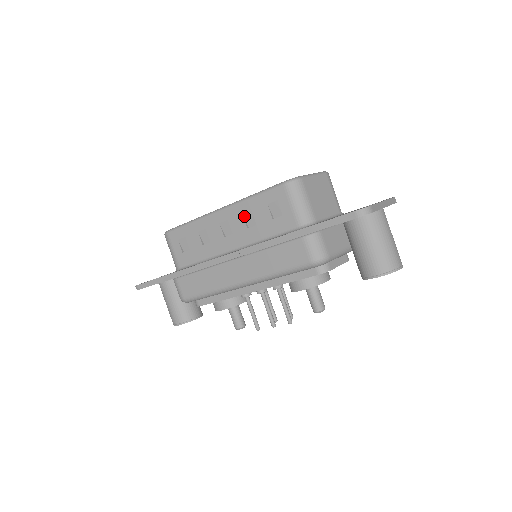
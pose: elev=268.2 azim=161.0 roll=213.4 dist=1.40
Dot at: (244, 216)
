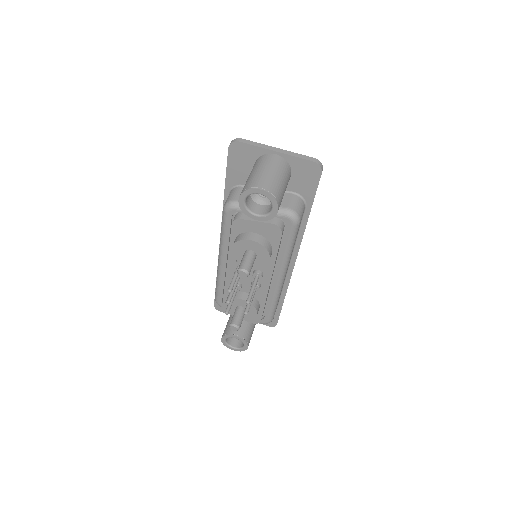
Dot at: occluded
